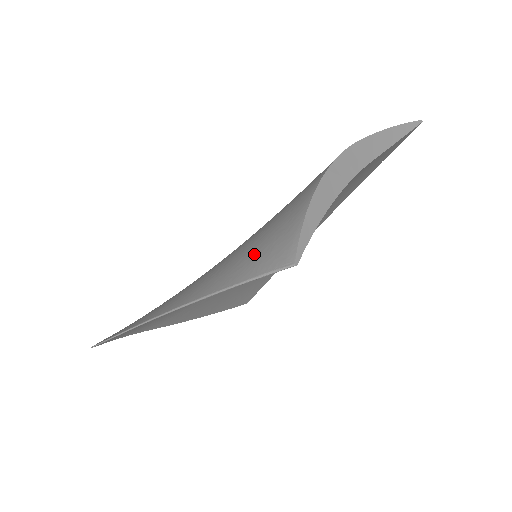
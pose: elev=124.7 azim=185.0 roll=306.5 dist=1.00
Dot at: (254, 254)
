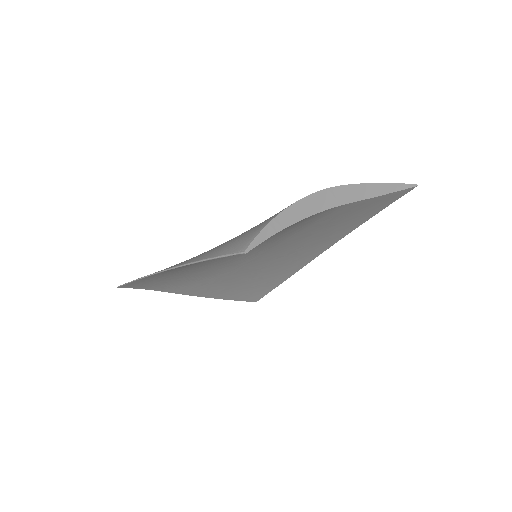
Dot at: (230, 242)
